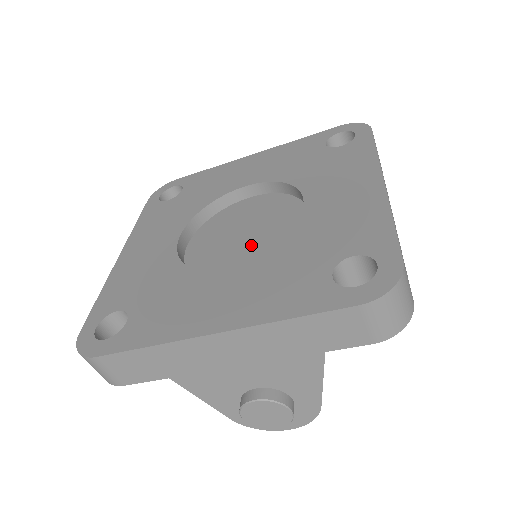
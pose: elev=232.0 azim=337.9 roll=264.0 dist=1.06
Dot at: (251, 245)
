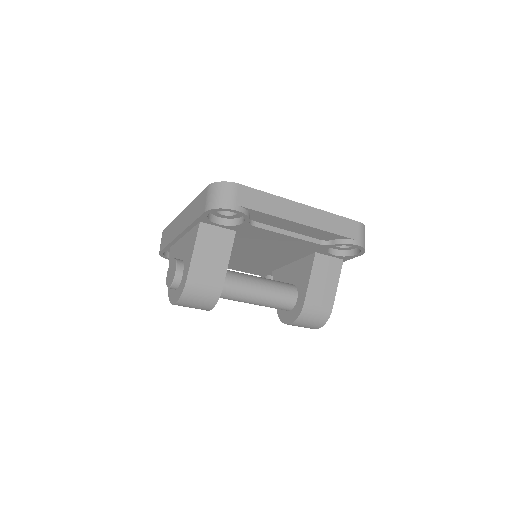
Dot at: occluded
